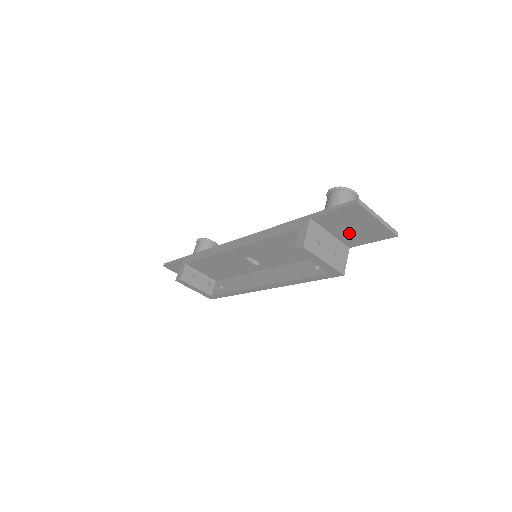
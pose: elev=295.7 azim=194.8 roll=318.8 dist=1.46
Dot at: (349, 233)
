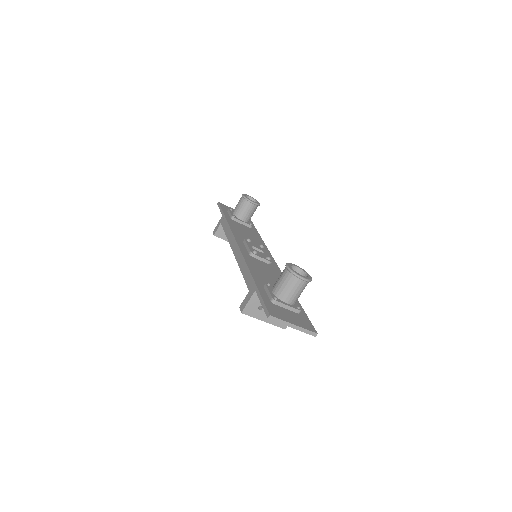
Dot at: occluded
